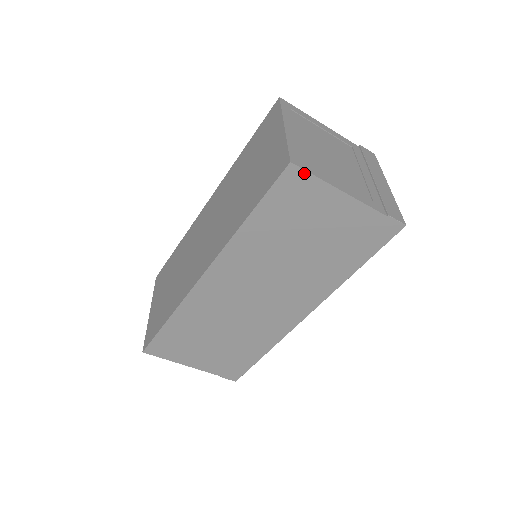
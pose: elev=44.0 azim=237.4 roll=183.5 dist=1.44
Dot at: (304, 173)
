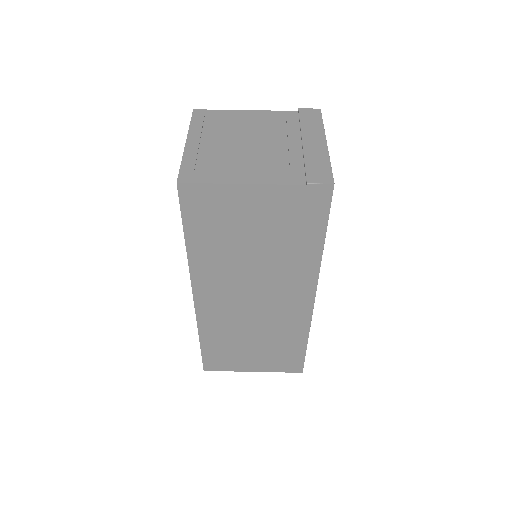
Dot at: (196, 186)
